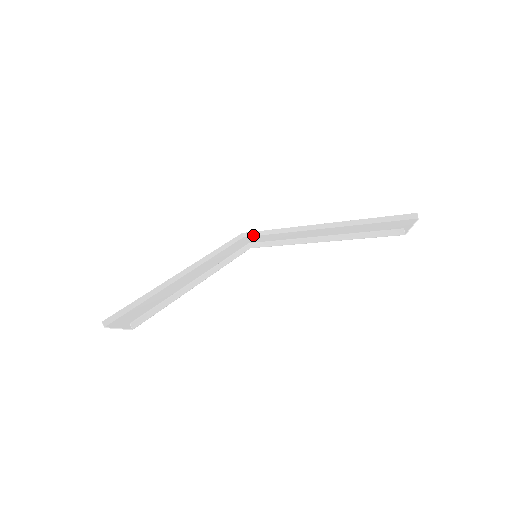
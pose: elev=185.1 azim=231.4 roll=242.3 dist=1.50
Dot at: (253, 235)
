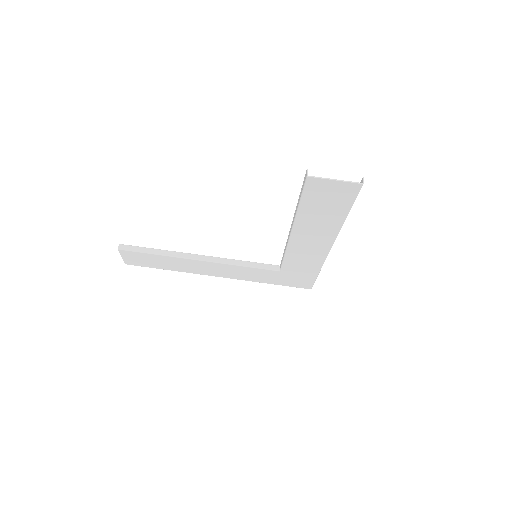
Dot at: occluded
